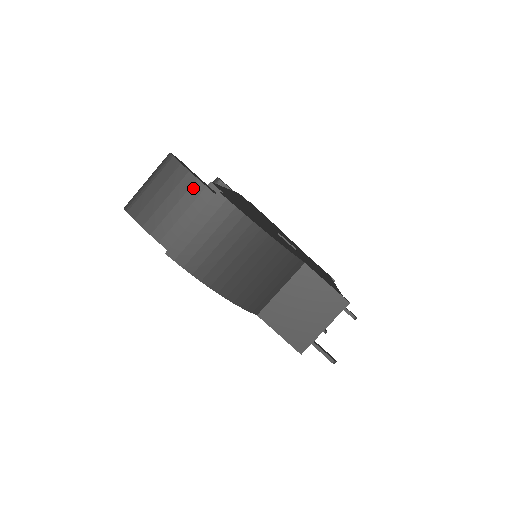
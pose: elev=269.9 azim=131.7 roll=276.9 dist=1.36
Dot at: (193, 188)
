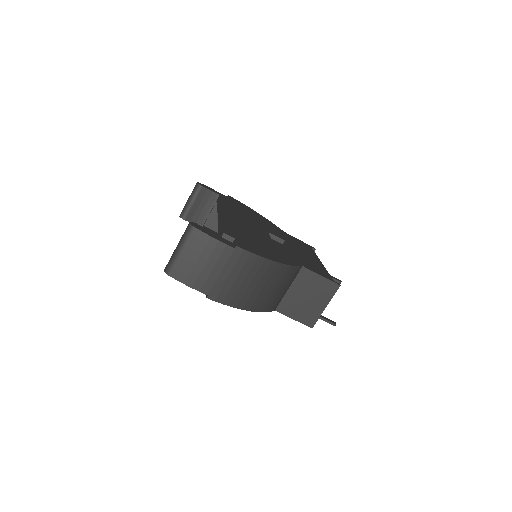
Dot at: (217, 248)
